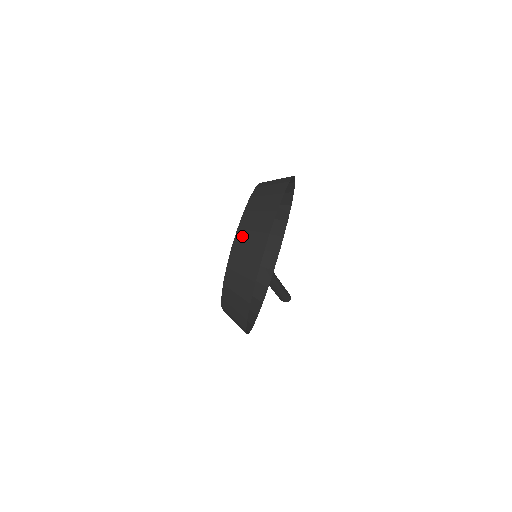
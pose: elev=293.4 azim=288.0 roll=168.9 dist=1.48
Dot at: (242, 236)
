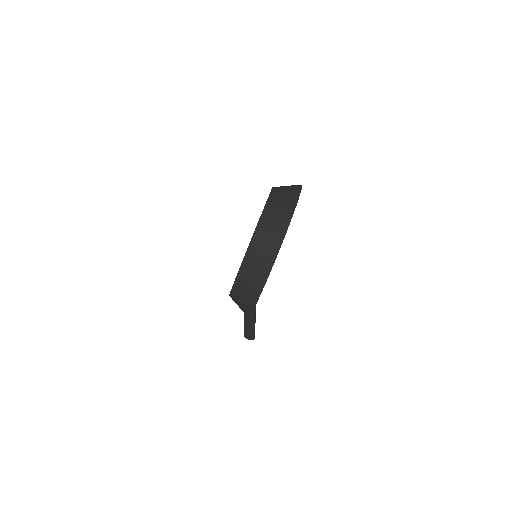
Dot at: (271, 206)
